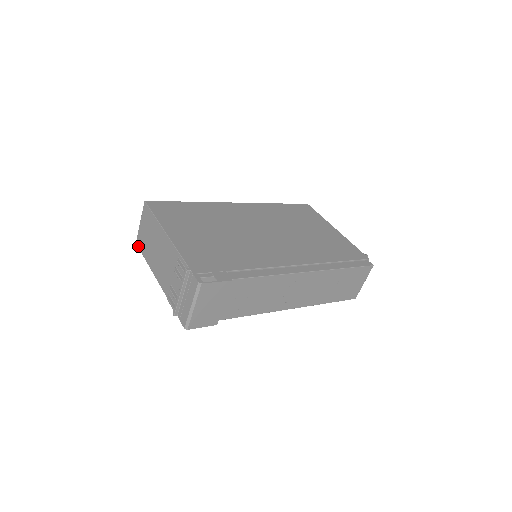
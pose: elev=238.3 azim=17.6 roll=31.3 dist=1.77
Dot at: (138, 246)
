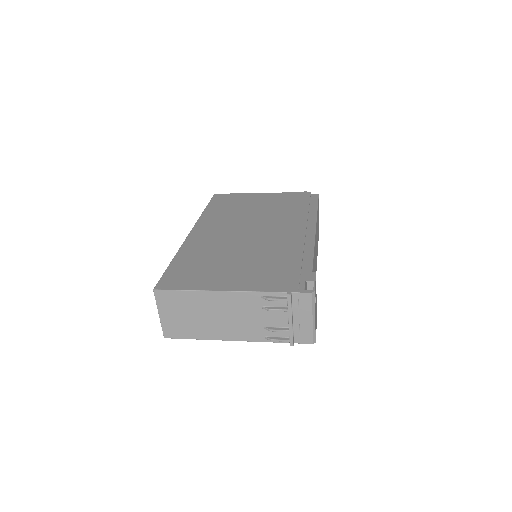
Dot at: (172, 338)
